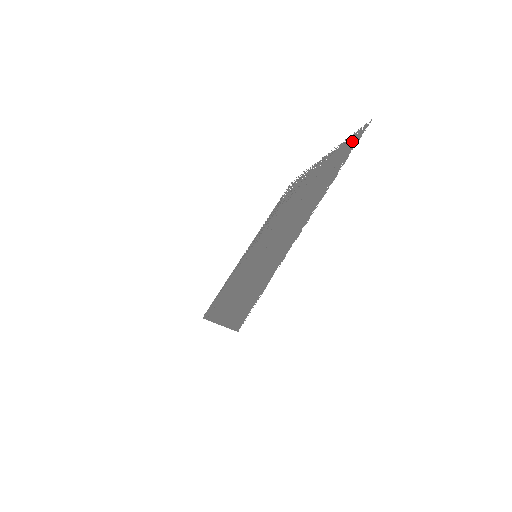
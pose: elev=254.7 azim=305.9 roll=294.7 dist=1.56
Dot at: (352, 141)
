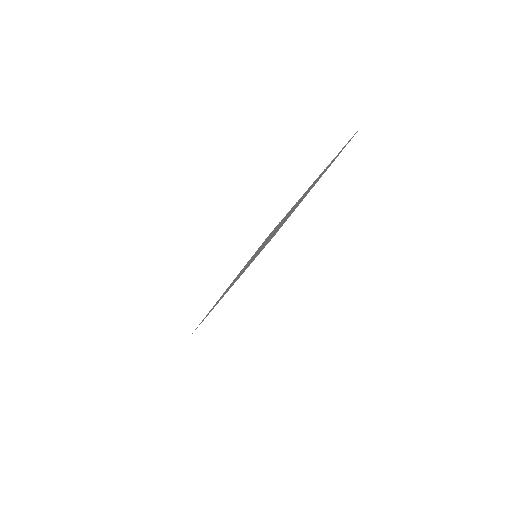
Dot at: occluded
